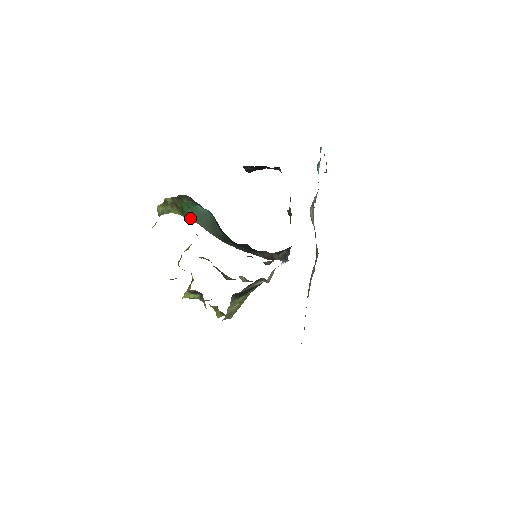
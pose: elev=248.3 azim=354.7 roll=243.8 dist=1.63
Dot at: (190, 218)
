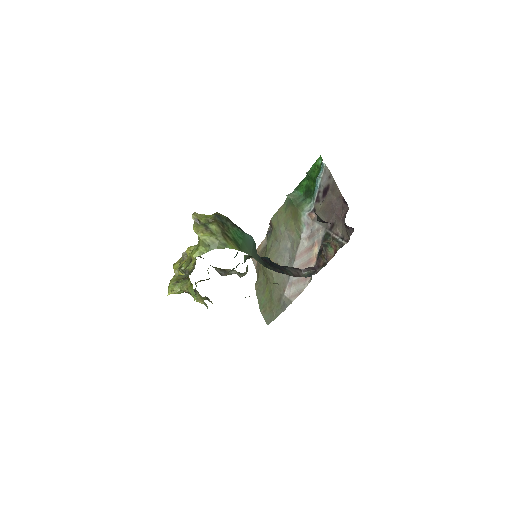
Dot at: (246, 252)
